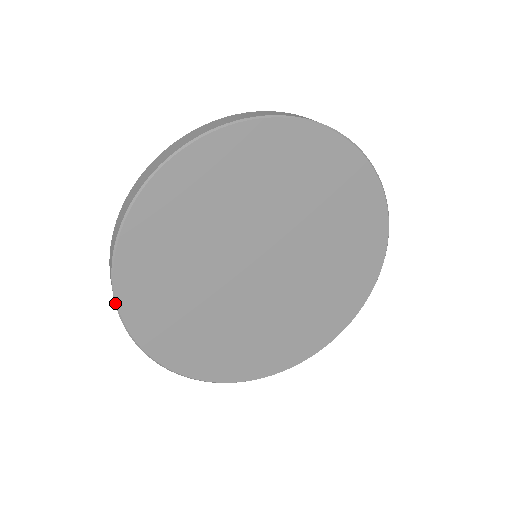
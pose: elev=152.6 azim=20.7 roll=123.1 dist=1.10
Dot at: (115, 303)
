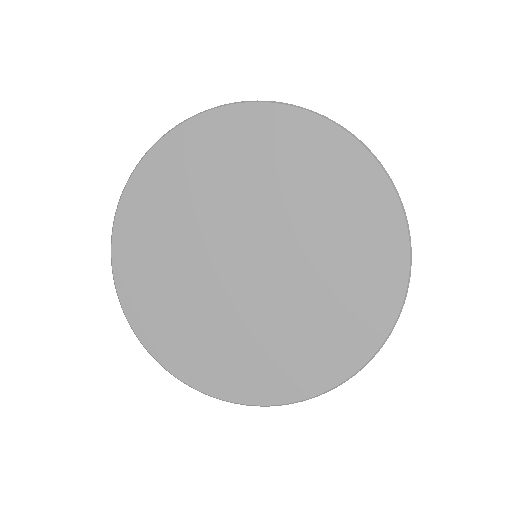
Dot at: (129, 178)
